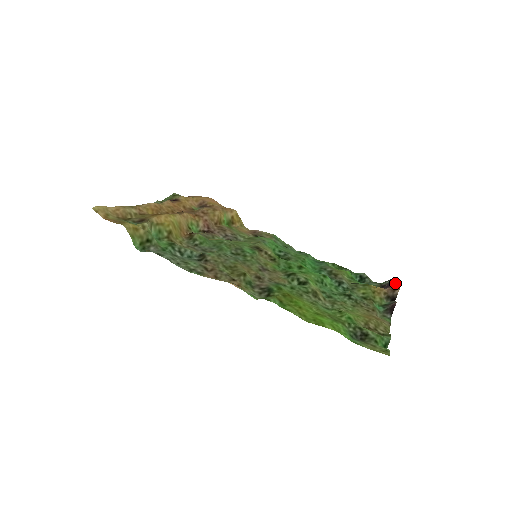
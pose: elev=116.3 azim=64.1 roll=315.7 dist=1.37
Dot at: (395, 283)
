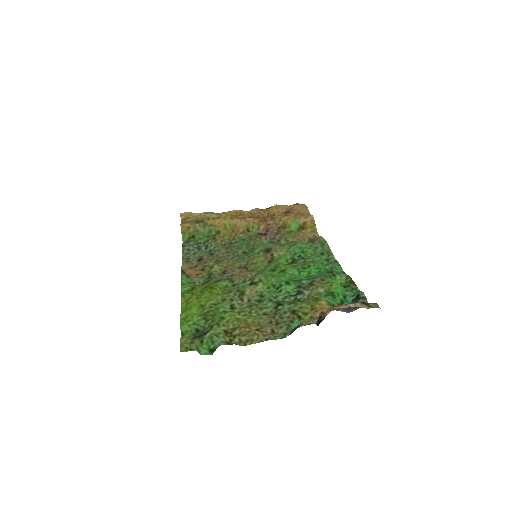
Dot at: occluded
